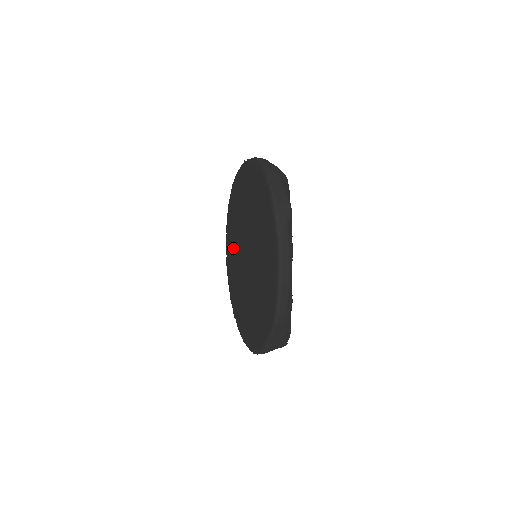
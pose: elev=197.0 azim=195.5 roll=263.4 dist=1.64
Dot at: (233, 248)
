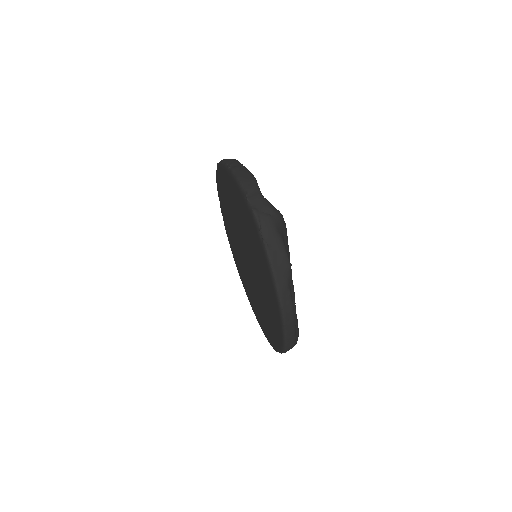
Dot at: (230, 227)
